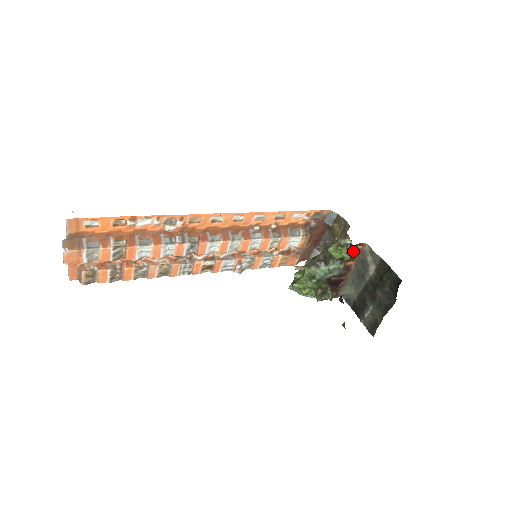
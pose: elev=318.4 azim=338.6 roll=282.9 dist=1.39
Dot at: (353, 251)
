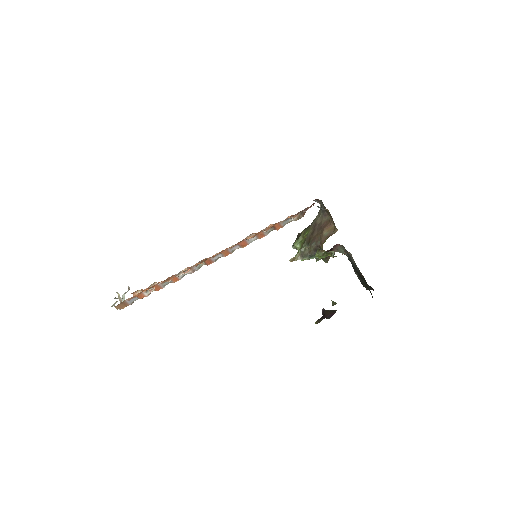
Dot at: occluded
